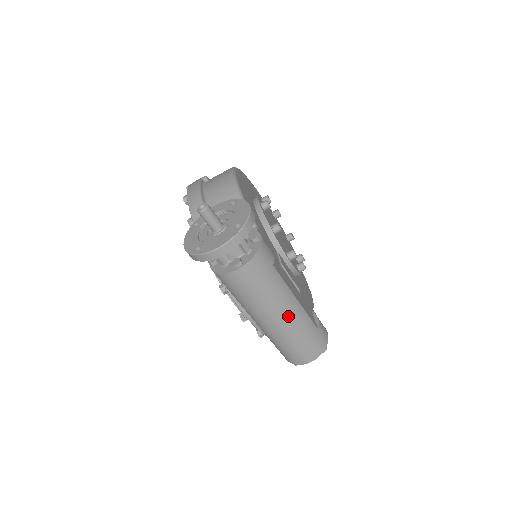
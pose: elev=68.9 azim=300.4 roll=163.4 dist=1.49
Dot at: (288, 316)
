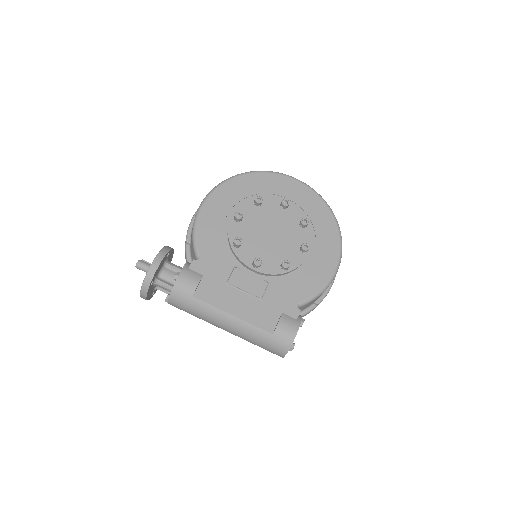
Dot at: (229, 328)
